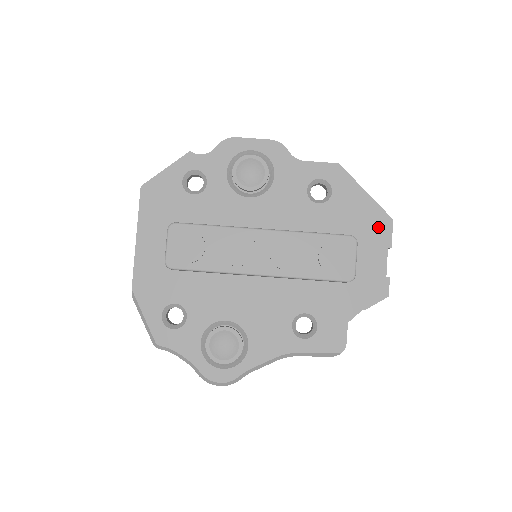
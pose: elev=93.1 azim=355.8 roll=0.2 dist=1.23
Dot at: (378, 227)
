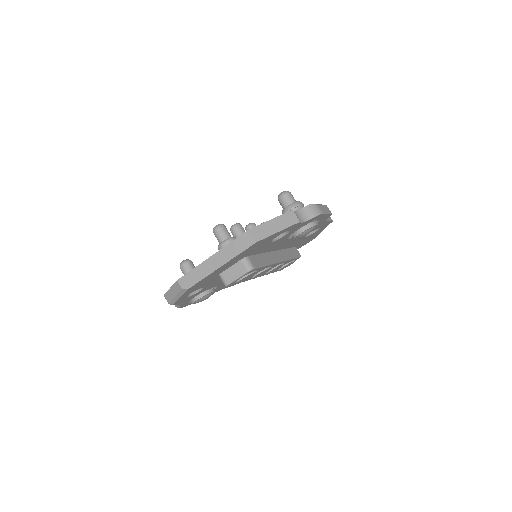
Dot at: occluded
